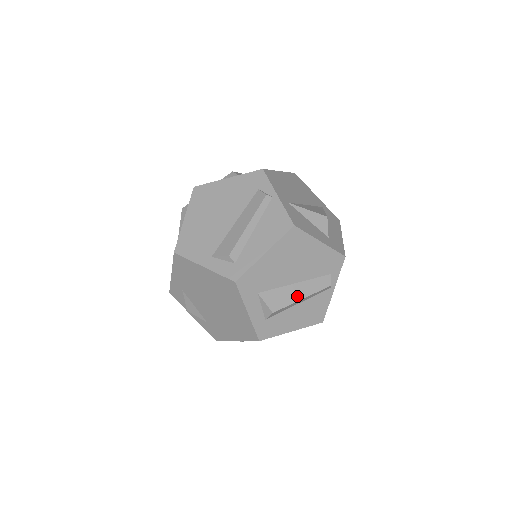
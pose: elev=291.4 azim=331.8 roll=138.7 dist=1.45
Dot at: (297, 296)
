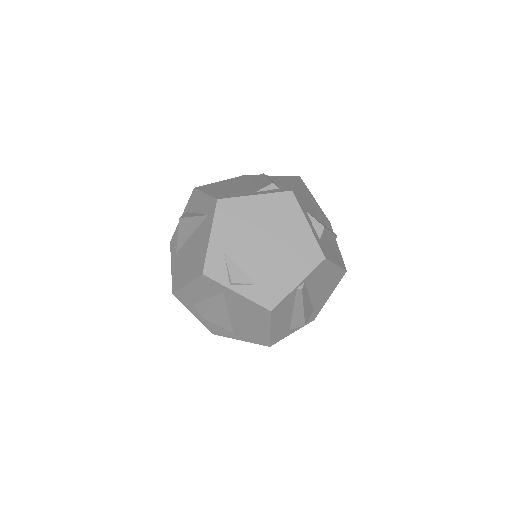
Dot at: (327, 228)
